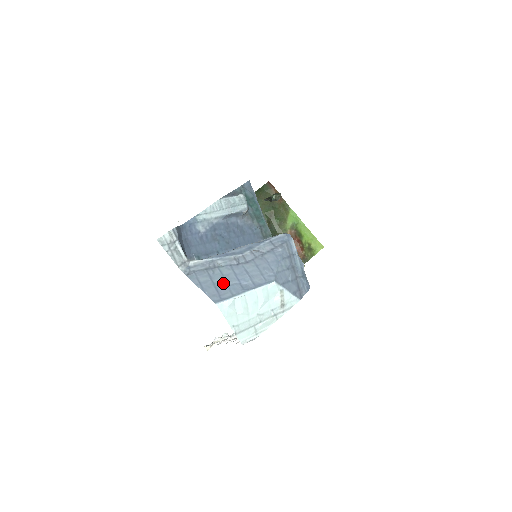
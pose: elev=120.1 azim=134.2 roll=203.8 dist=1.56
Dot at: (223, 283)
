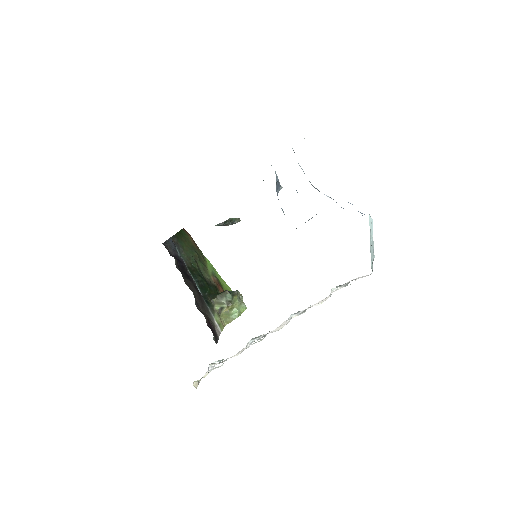
Dot at: occluded
